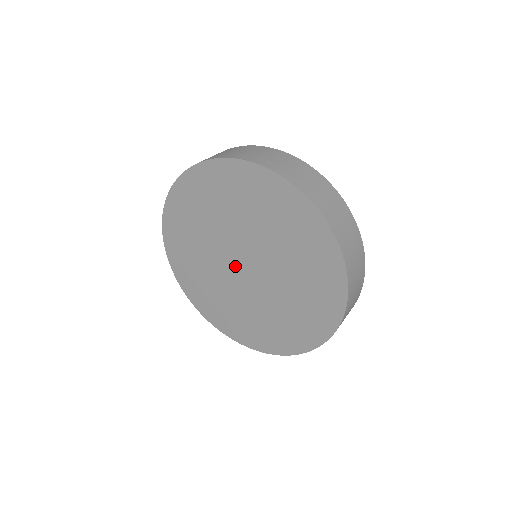
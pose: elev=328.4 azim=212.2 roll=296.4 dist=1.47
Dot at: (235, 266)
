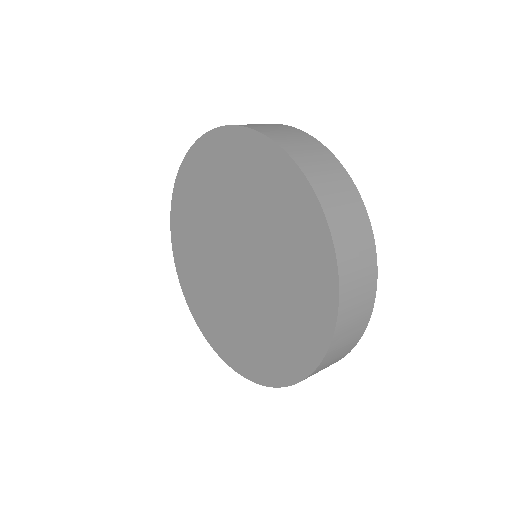
Dot at: (227, 256)
